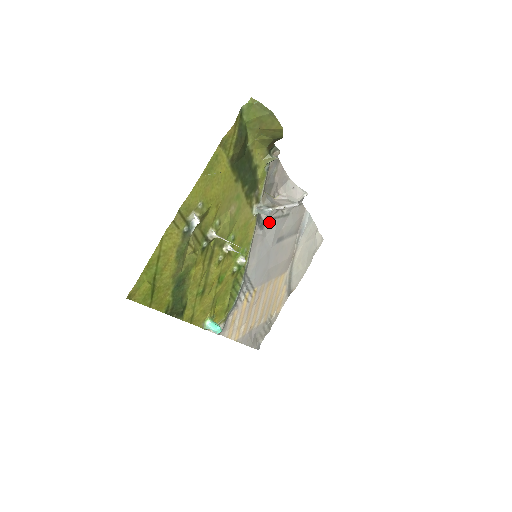
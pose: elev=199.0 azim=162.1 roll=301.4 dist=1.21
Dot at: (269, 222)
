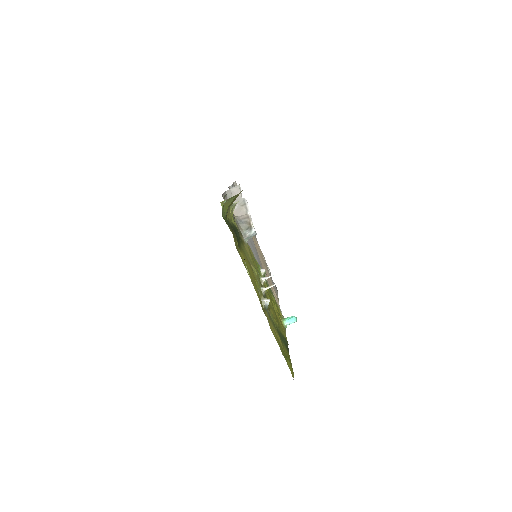
Dot at: occluded
